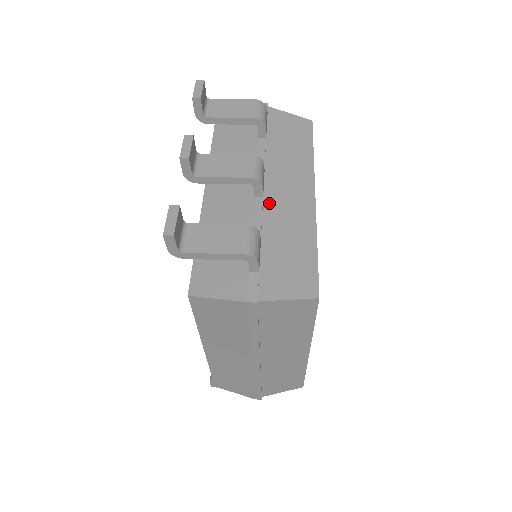
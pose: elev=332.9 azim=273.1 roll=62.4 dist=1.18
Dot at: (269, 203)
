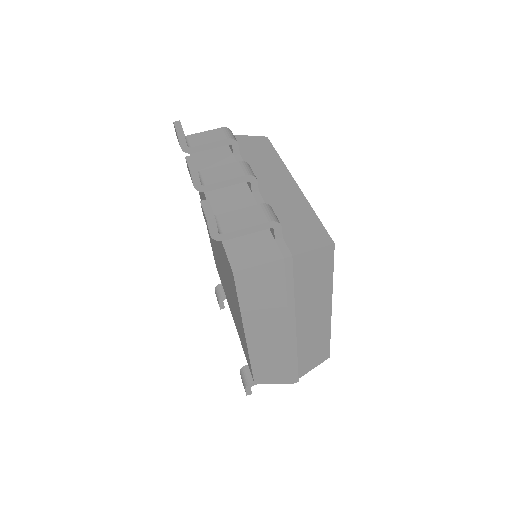
Dot at: (265, 194)
